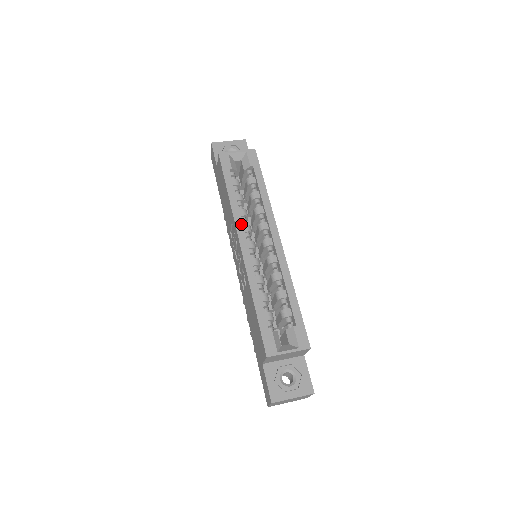
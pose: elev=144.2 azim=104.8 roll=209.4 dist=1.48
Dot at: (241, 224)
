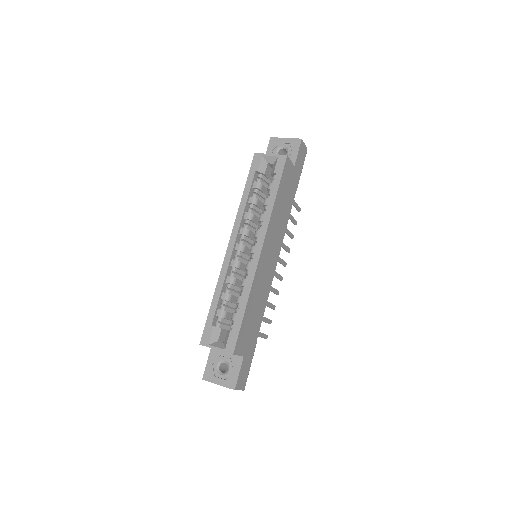
Dot at: (238, 226)
